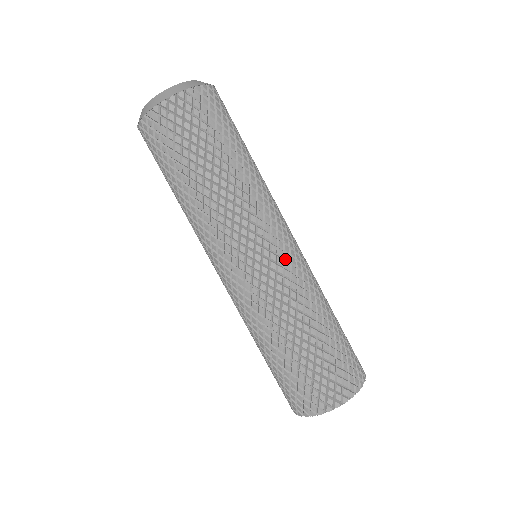
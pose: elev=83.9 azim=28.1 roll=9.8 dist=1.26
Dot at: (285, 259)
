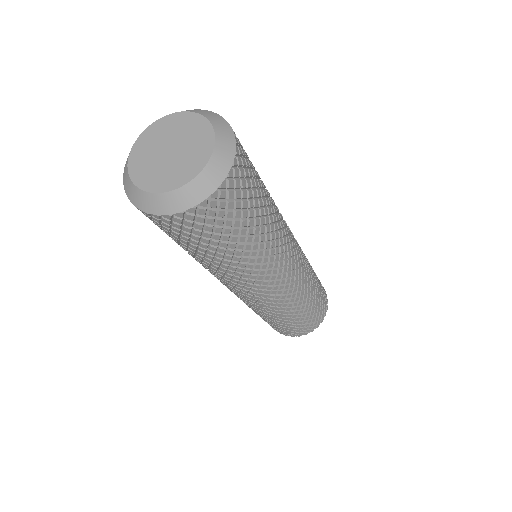
Dot at: (260, 299)
